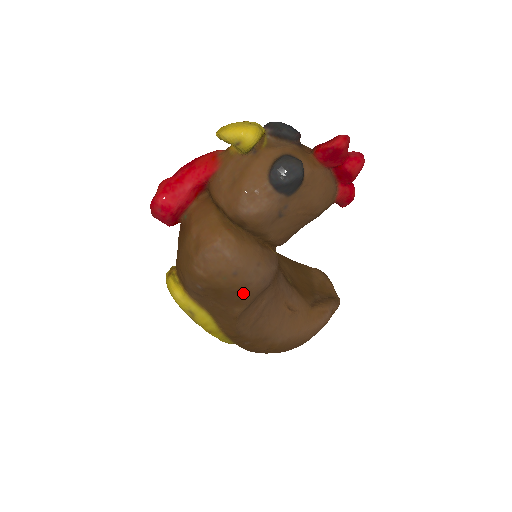
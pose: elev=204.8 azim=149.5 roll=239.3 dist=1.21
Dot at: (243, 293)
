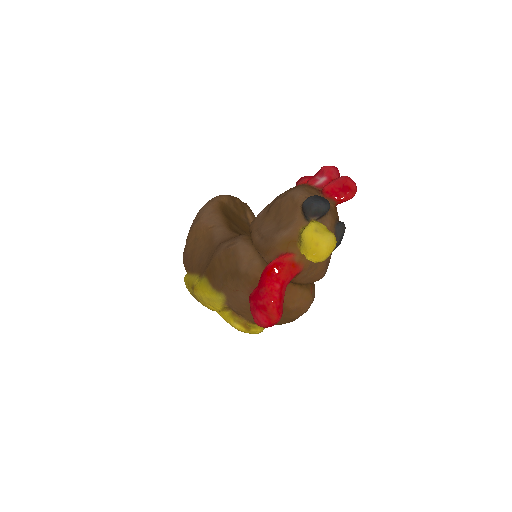
Dot at: occluded
